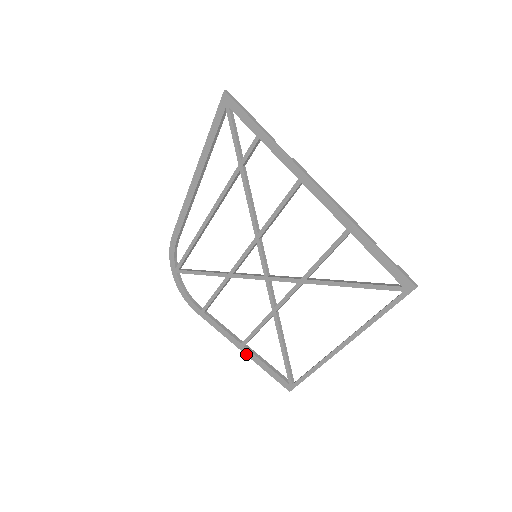
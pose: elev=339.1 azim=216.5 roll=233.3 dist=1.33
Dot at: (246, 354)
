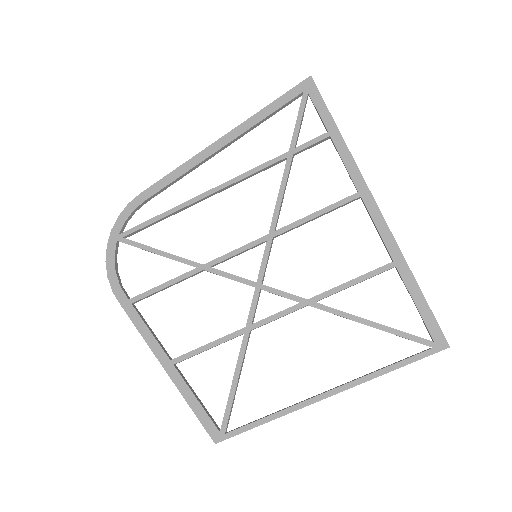
Dot at: (171, 376)
